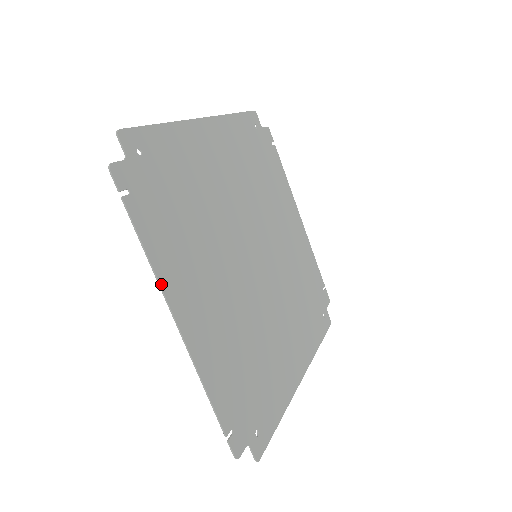
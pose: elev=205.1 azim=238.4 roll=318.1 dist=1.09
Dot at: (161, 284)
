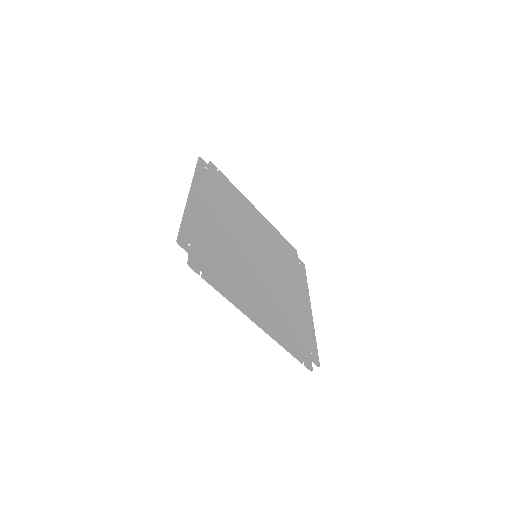
Dot at: (240, 309)
